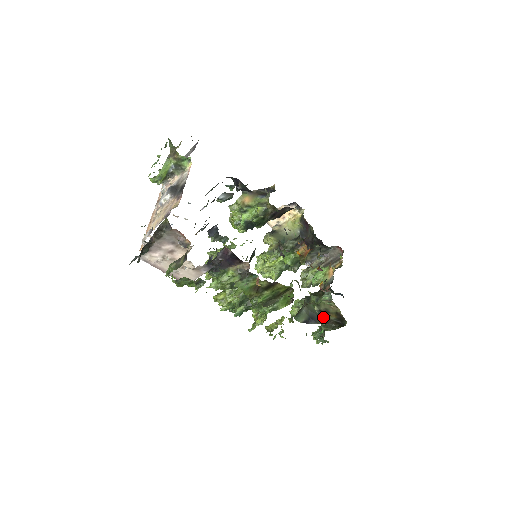
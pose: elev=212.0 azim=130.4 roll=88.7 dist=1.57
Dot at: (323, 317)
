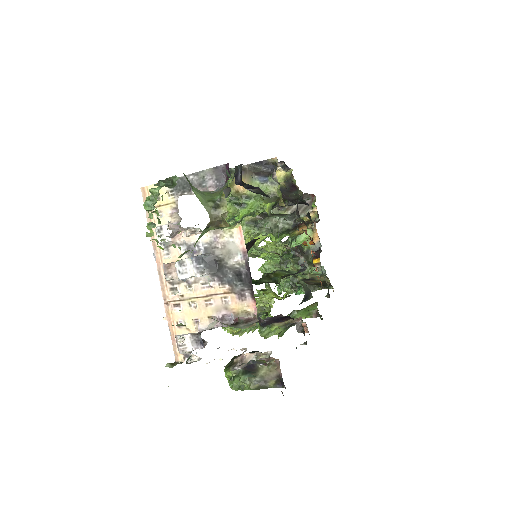
Dot at: (304, 280)
